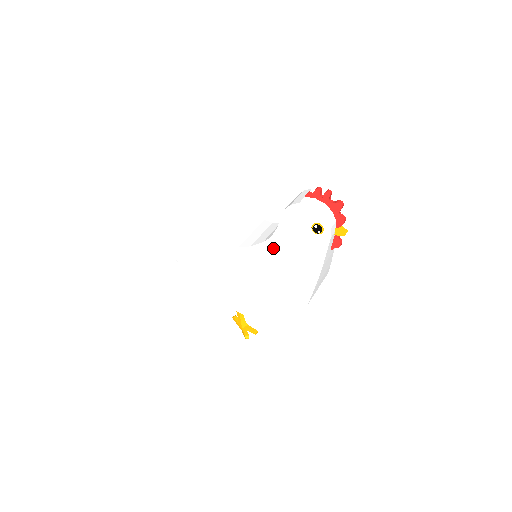
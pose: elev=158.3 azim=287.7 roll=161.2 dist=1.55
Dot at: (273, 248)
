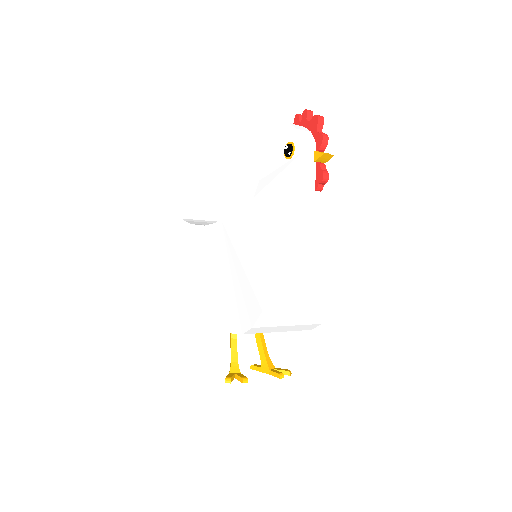
Dot at: (254, 209)
